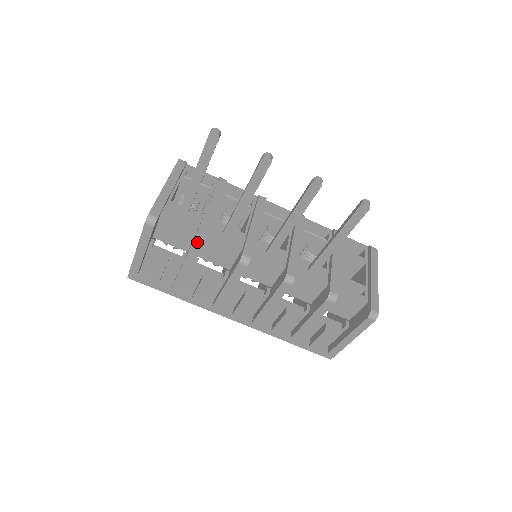
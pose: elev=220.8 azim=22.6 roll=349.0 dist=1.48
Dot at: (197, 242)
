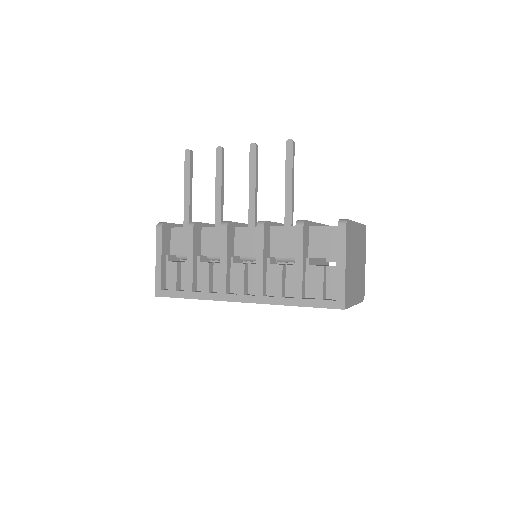
Dot at: (190, 225)
